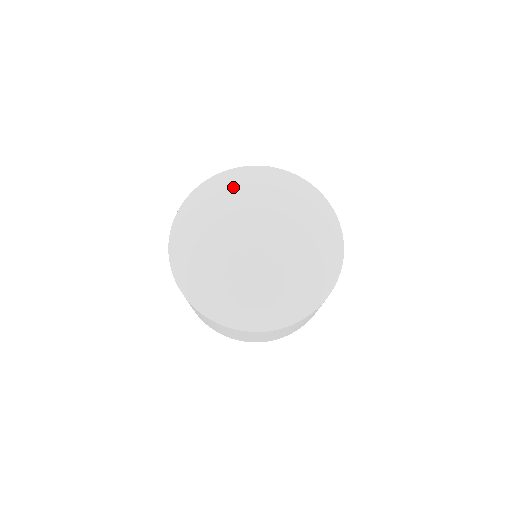
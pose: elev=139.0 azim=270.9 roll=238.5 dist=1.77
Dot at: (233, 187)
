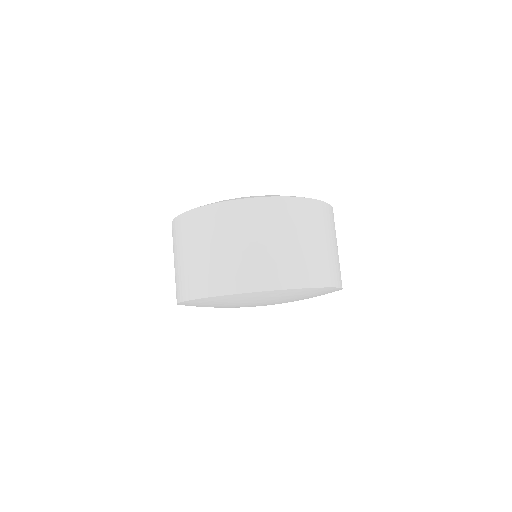
Dot at: occluded
